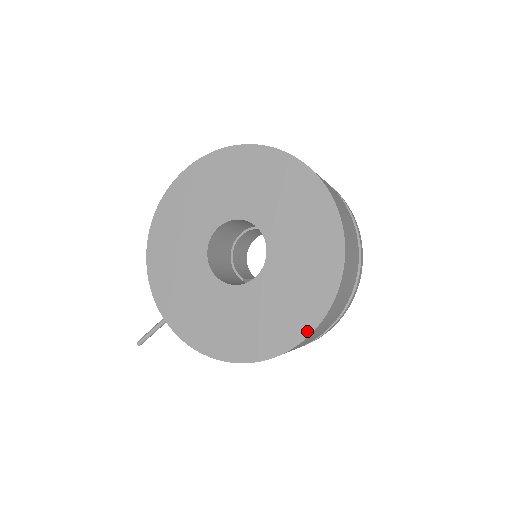
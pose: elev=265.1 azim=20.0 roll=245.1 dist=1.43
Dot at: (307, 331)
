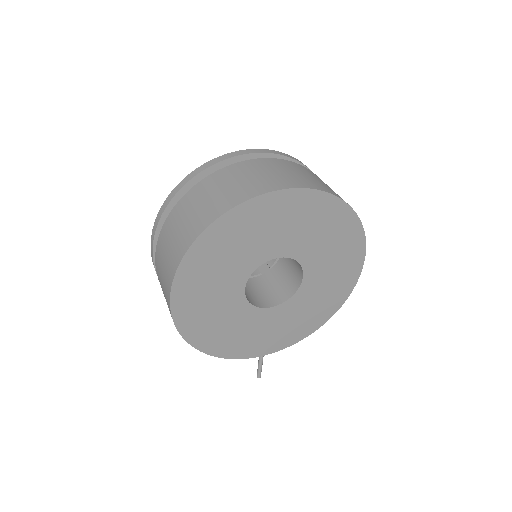
Dot at: (362, 259)
